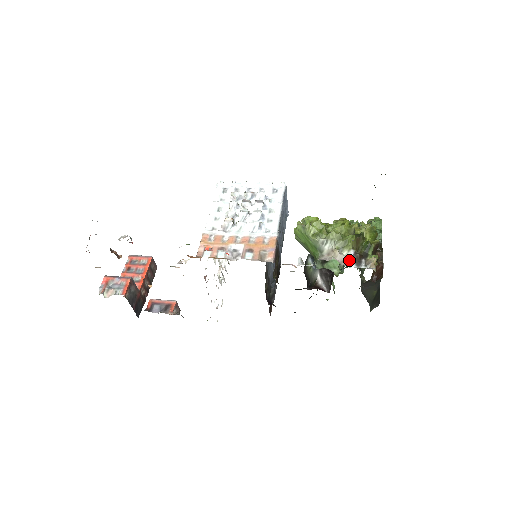
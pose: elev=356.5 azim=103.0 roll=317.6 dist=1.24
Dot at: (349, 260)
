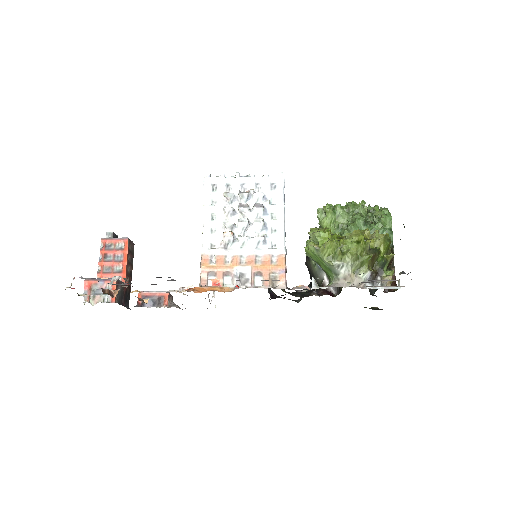
Dot at: occluded
